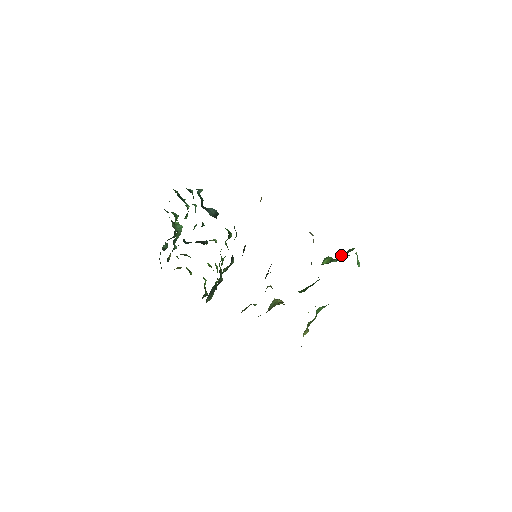
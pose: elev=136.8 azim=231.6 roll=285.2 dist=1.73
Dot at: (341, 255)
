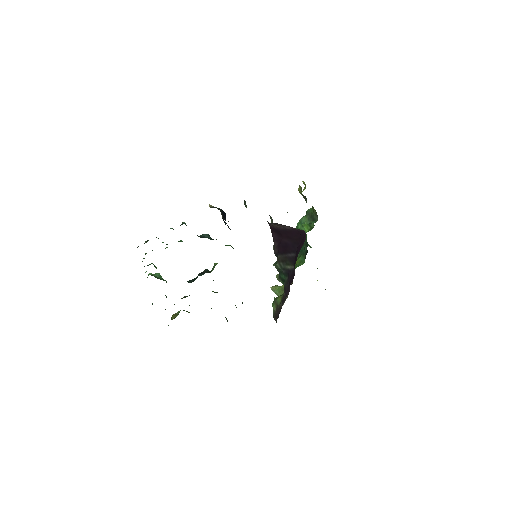
Dot at: (304, 219)
